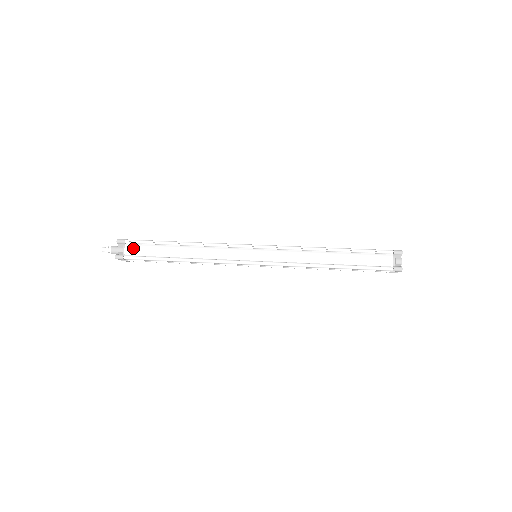
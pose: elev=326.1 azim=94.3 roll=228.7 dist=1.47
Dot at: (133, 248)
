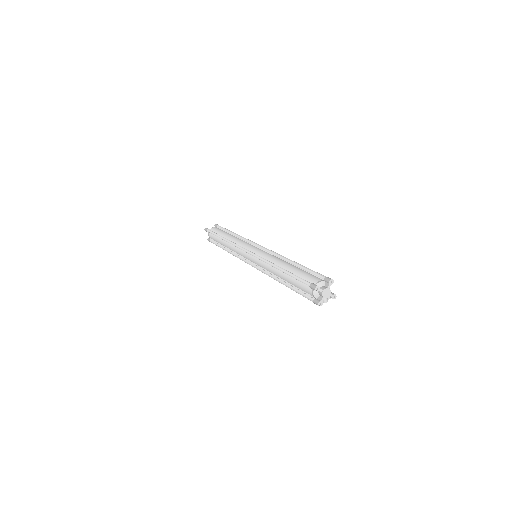
Dot at: (216, 228)
